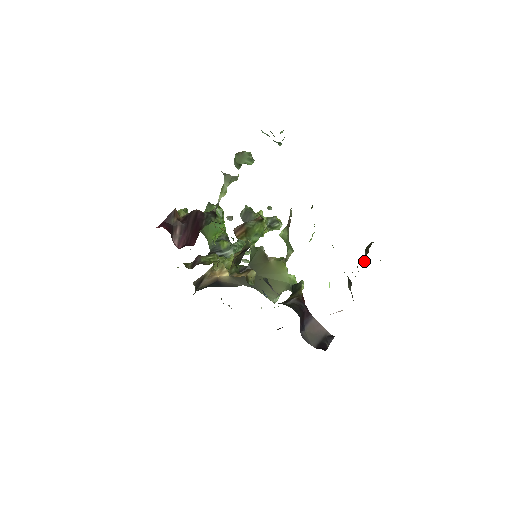
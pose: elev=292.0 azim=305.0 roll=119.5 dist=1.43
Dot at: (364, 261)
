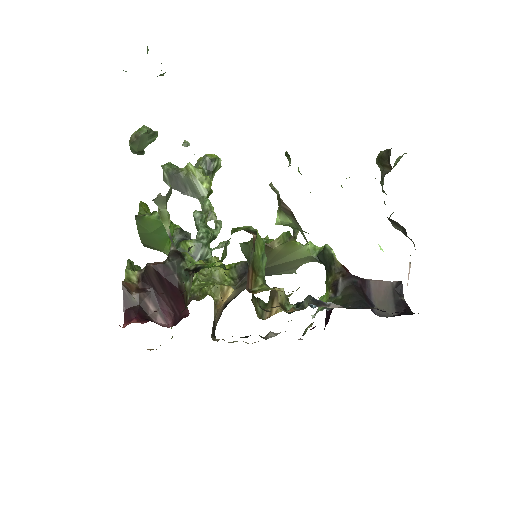
Dot at: occluded
